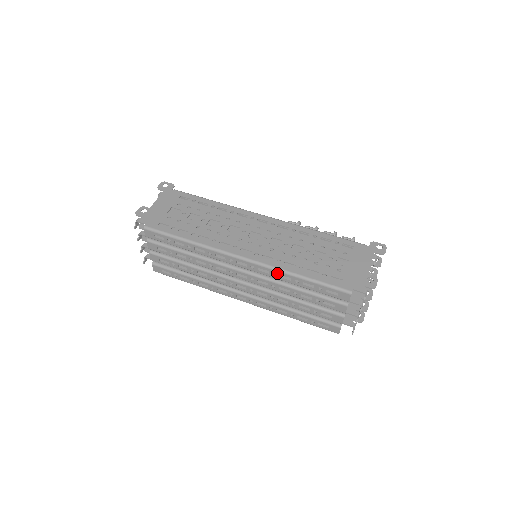
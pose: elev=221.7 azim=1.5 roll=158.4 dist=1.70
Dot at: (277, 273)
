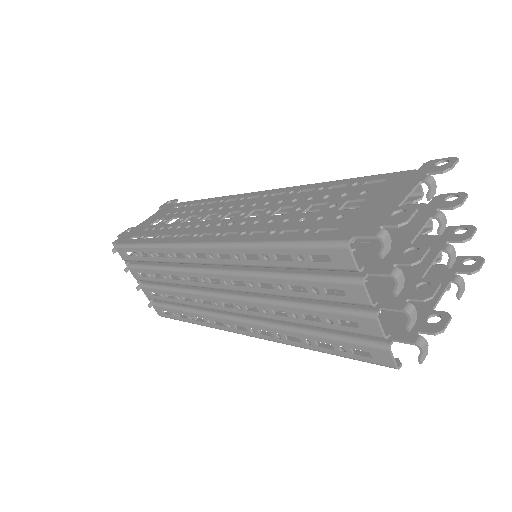
Dot at: (238, 252)
